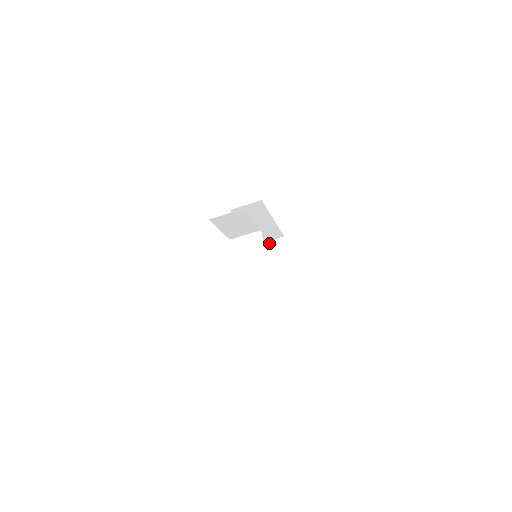
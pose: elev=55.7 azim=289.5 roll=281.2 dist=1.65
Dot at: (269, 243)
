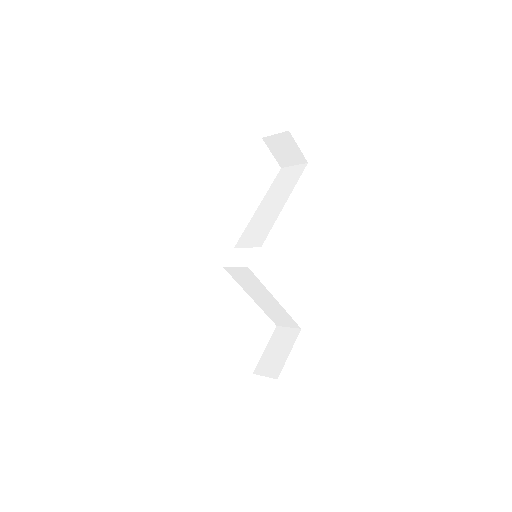
Dot at: (274, 138)
